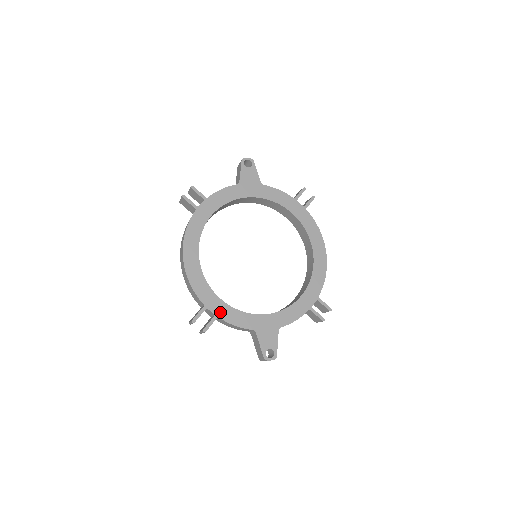
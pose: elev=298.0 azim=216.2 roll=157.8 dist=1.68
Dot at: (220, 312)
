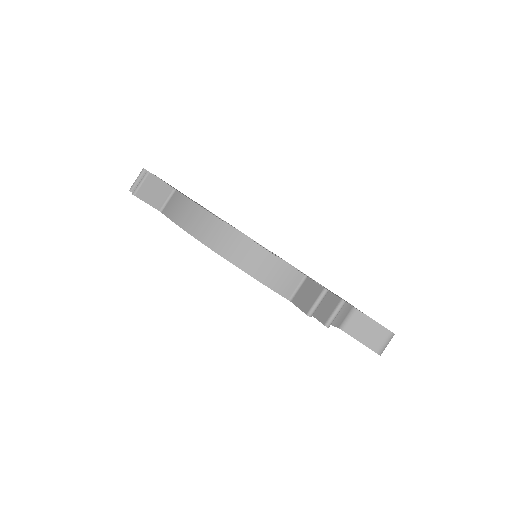
Dot at: occluded
